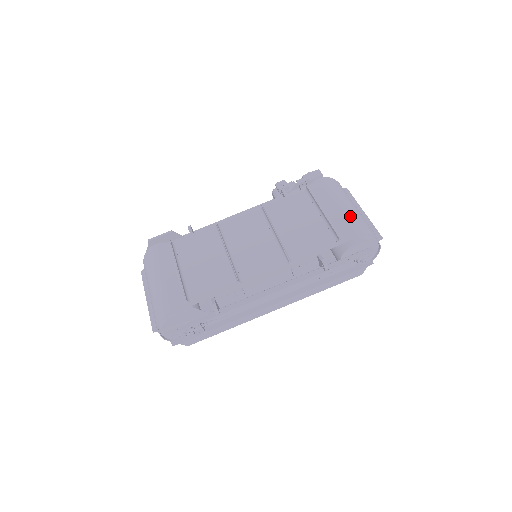
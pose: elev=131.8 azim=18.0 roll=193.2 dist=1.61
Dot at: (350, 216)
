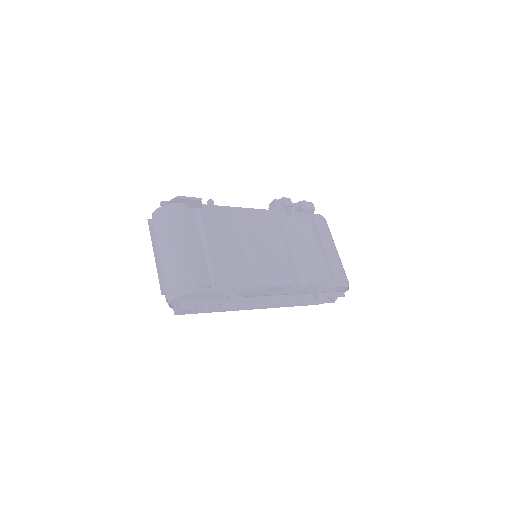
Dot at: (339, 261)
